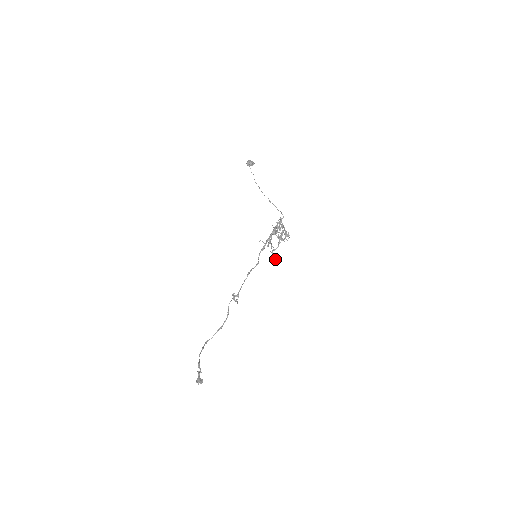
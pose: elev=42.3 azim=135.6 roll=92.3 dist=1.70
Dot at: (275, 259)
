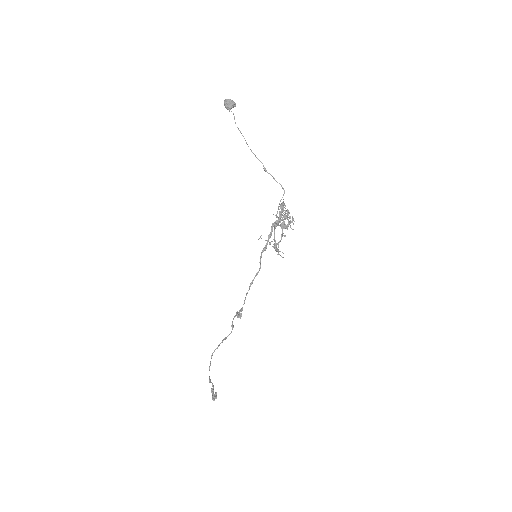
Dot at: (278, 254)
